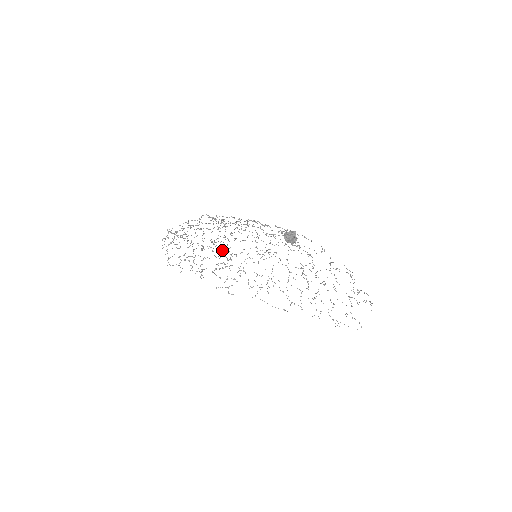
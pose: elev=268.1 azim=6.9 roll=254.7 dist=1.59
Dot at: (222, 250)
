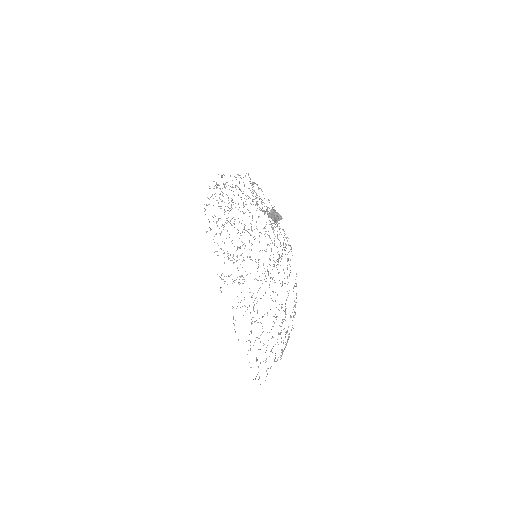
Dot at: occluded
